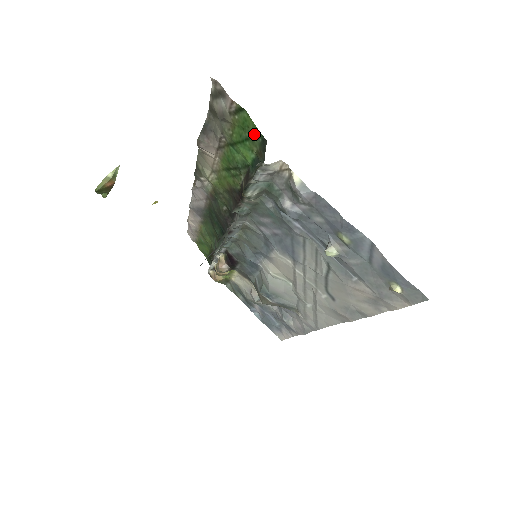
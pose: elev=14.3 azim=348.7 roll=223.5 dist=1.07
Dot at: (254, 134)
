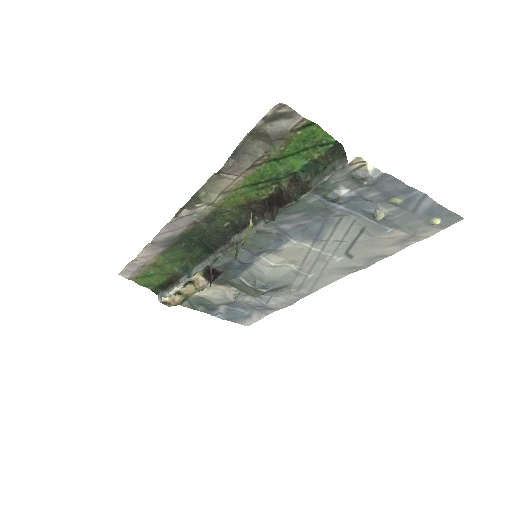
Dot at: (322, 142)
